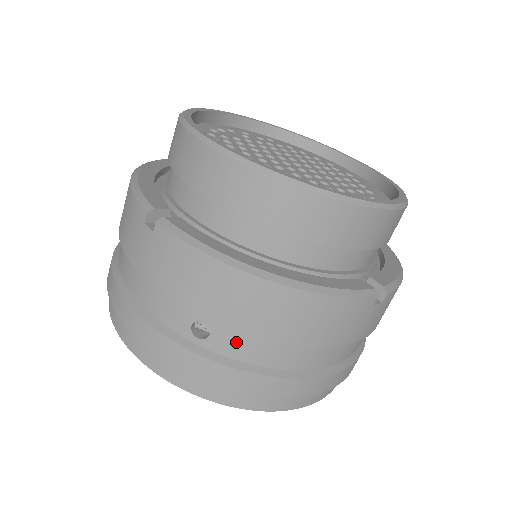
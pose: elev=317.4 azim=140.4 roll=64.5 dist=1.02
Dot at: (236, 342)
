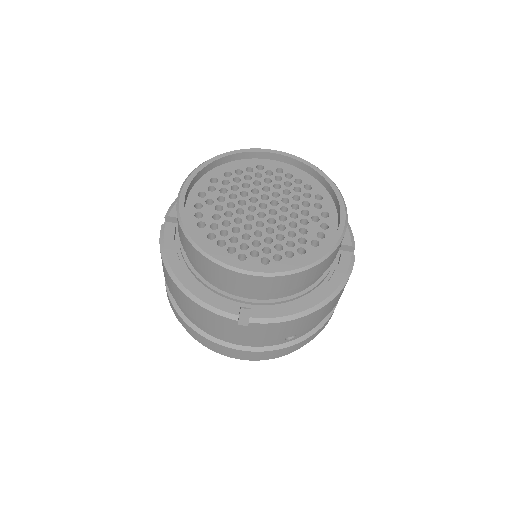
Dot at: occluded
